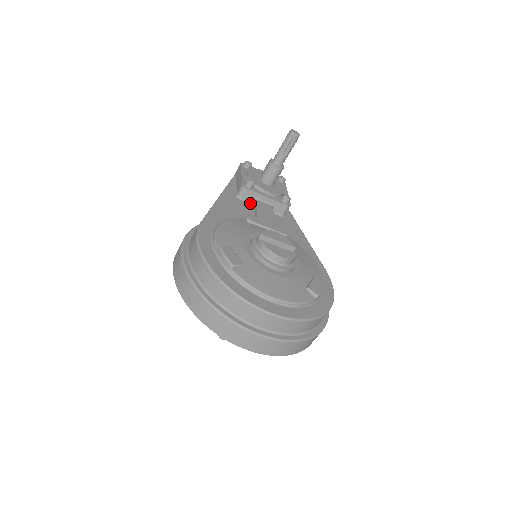
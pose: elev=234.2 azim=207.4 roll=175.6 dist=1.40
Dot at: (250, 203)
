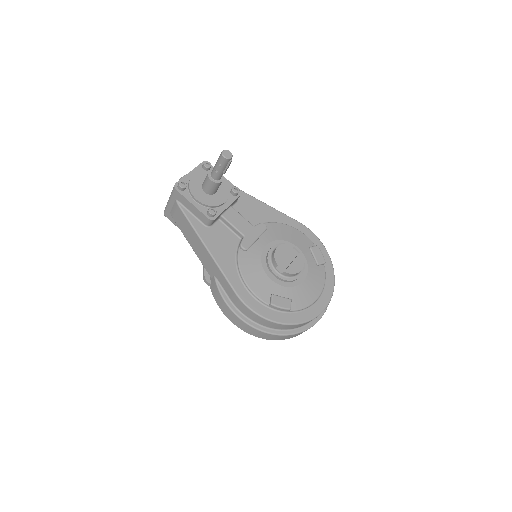
Dot at: (217, 220)
